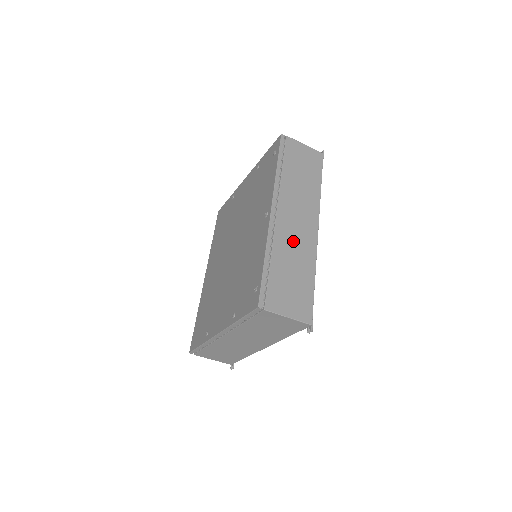
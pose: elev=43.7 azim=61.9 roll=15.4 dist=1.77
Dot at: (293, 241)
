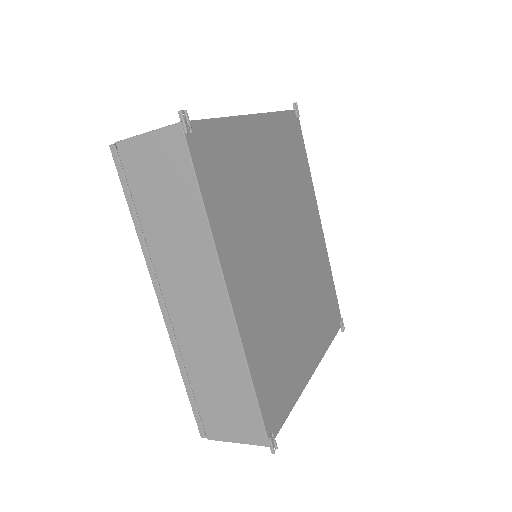
Dot at: (202, 338)
